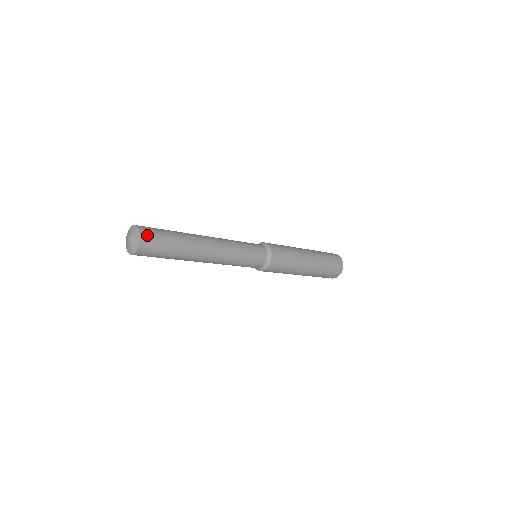
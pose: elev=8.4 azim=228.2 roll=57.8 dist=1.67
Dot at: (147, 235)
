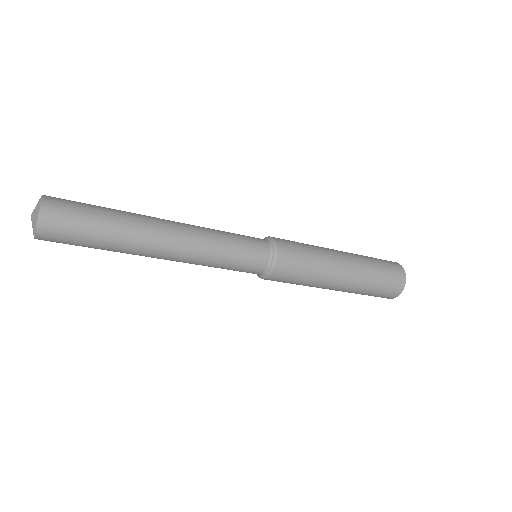
Dot at: (55, 199)
